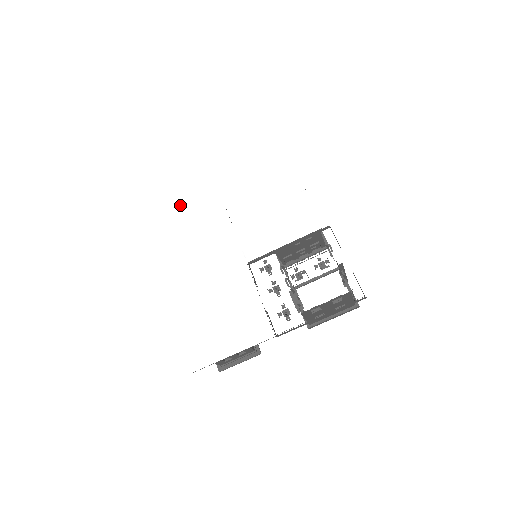
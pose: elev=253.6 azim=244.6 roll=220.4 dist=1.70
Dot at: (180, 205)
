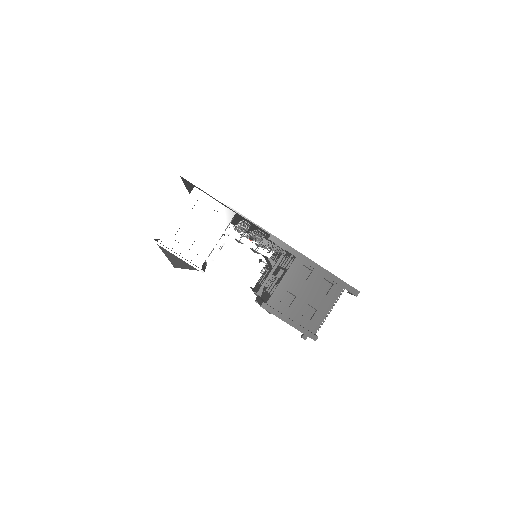
Dot at: occluded
